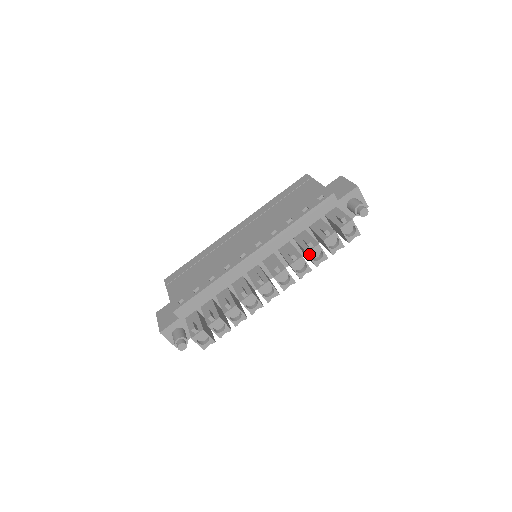
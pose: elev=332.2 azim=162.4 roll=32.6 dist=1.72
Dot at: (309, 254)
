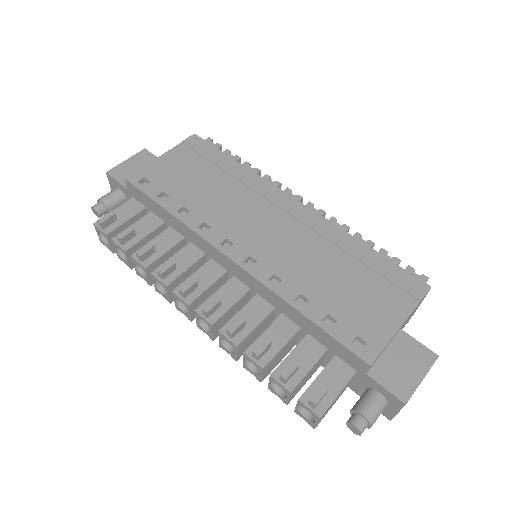
Dot at: (245, 355)
